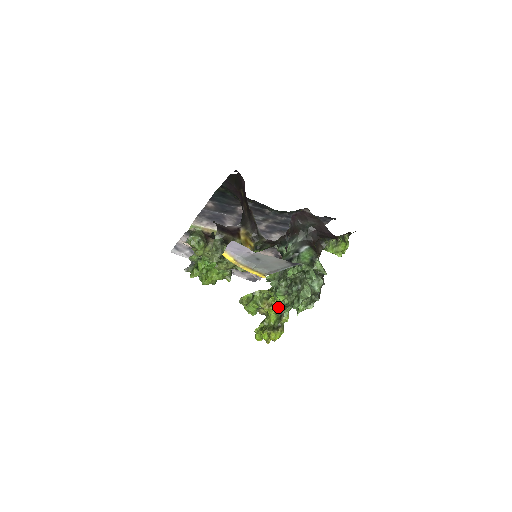
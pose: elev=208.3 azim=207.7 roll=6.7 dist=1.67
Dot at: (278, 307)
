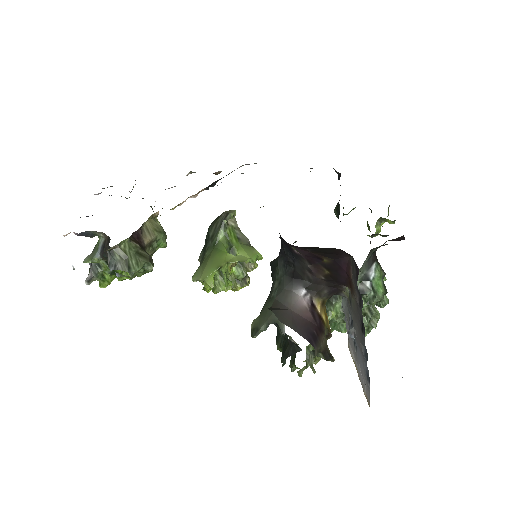
Dot at: occluded
